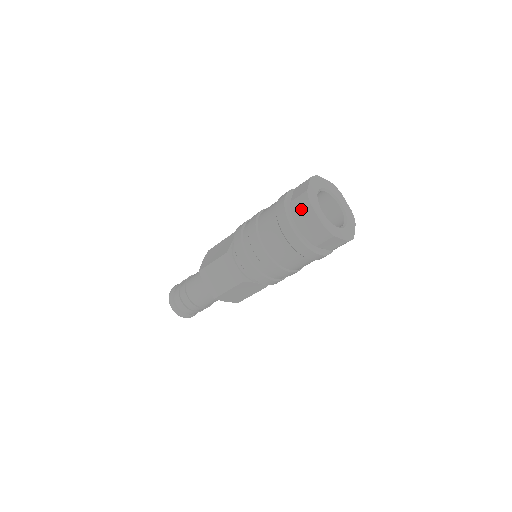
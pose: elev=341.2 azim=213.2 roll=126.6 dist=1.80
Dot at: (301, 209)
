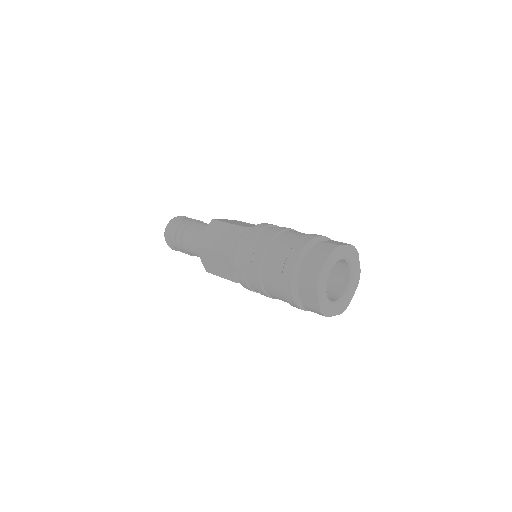
Dot at: (307, 288)
